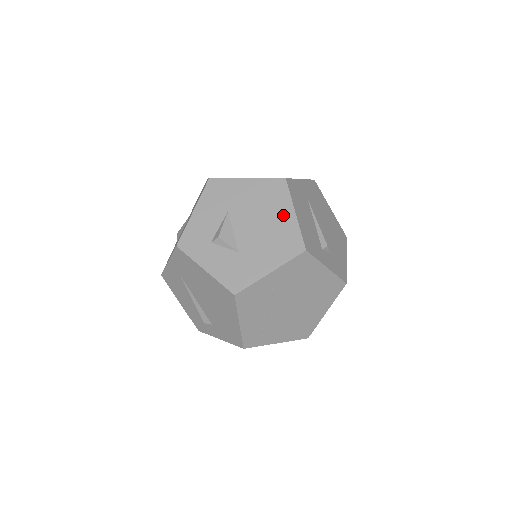
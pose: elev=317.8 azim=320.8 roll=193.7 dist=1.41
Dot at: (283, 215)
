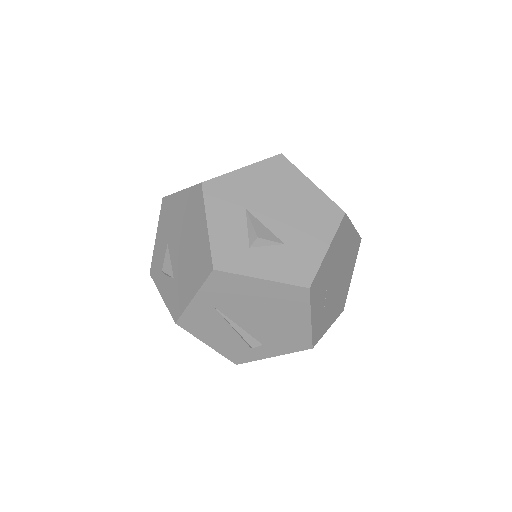
Dot at: (303, 189)
